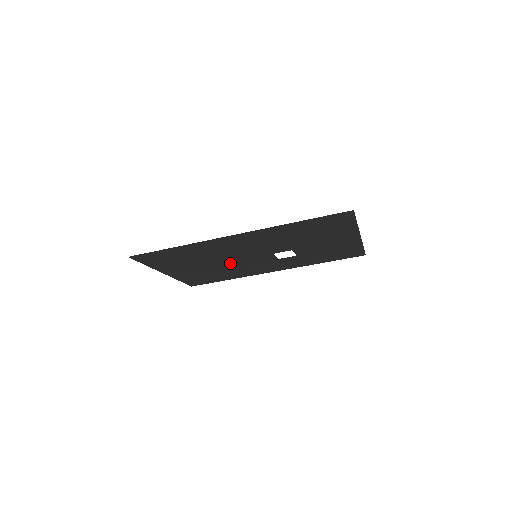
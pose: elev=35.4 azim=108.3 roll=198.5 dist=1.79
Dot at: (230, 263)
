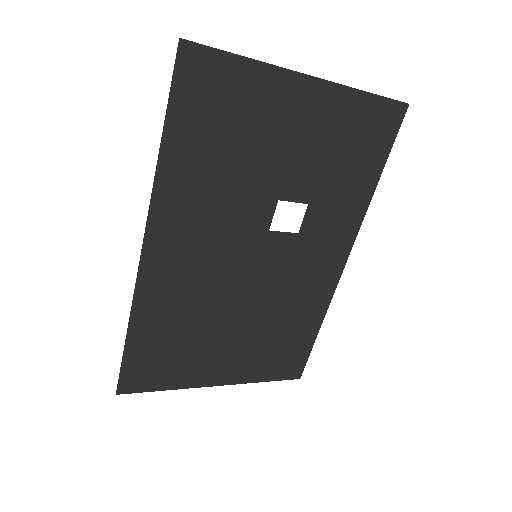
Dot at: (254, 299)
